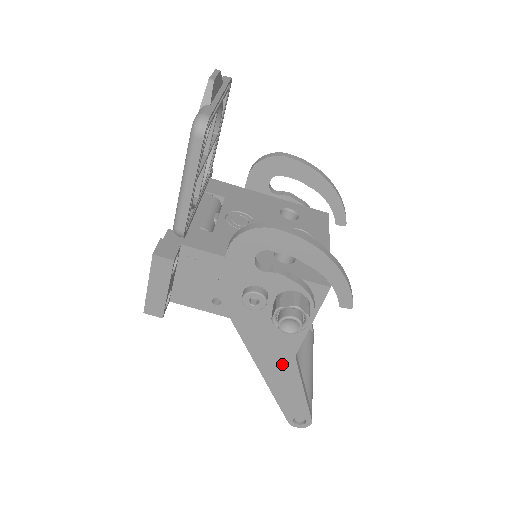
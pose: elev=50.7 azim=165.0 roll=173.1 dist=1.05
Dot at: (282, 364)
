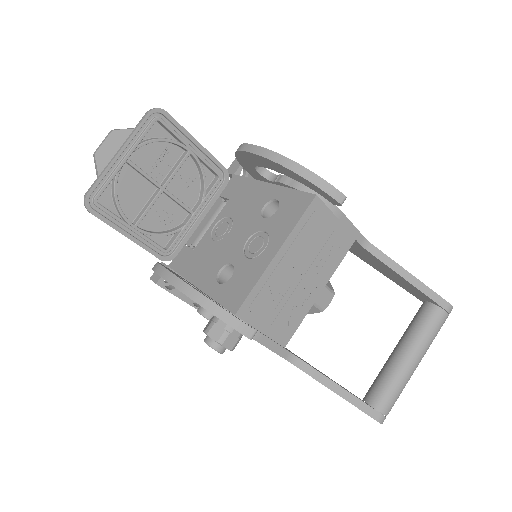
Dot at: occluded
